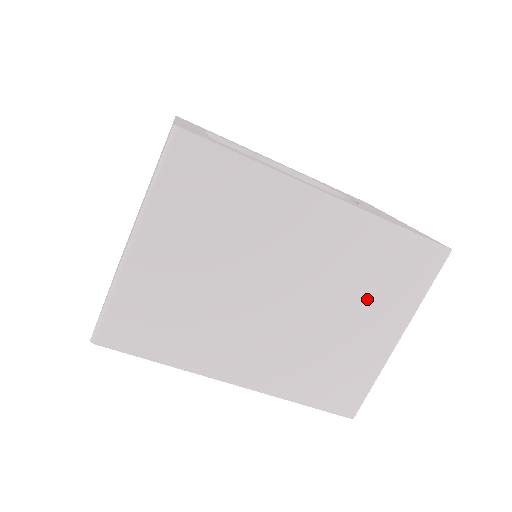
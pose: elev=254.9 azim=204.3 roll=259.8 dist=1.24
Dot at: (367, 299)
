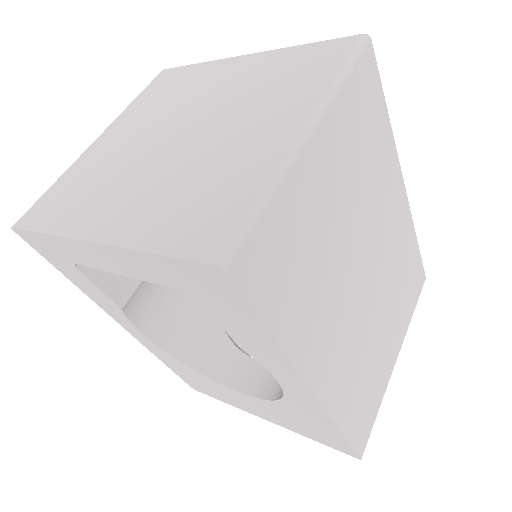
Dot at: (395, 307)
